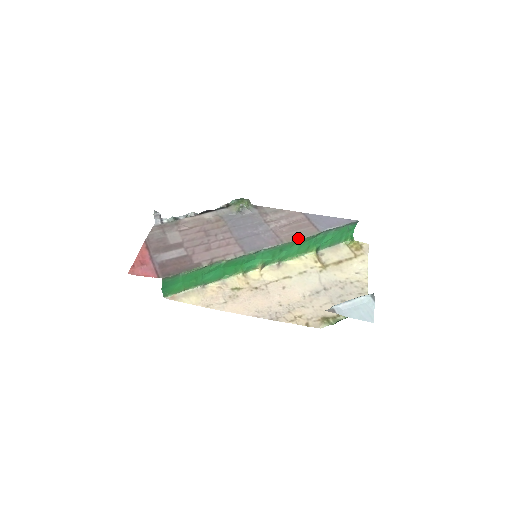
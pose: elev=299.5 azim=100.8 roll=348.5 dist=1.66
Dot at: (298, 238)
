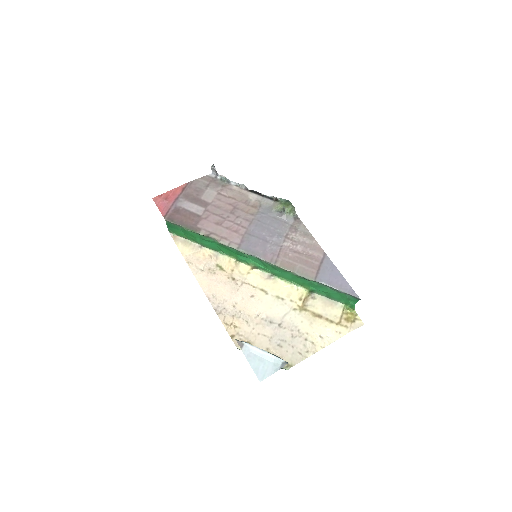
Dot at: (291, 270)
